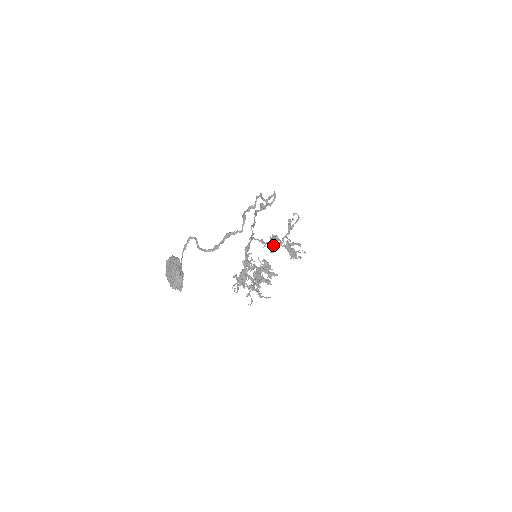
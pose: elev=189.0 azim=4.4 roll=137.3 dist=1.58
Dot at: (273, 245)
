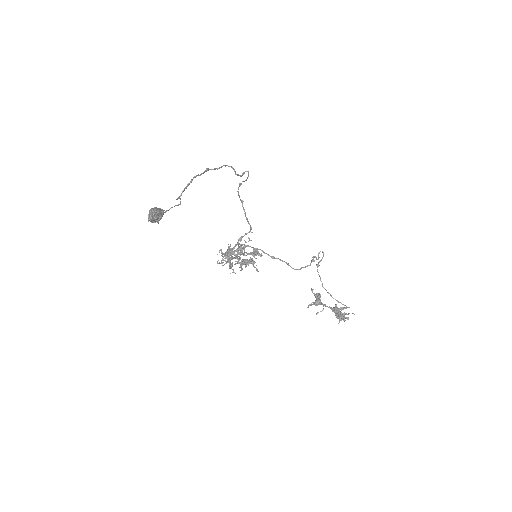
Dot at: (316, 304)
